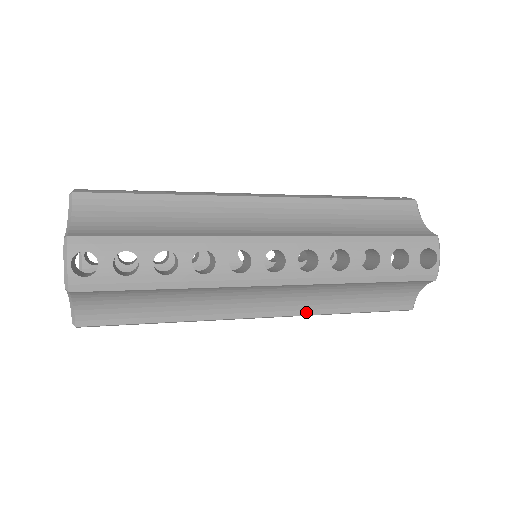
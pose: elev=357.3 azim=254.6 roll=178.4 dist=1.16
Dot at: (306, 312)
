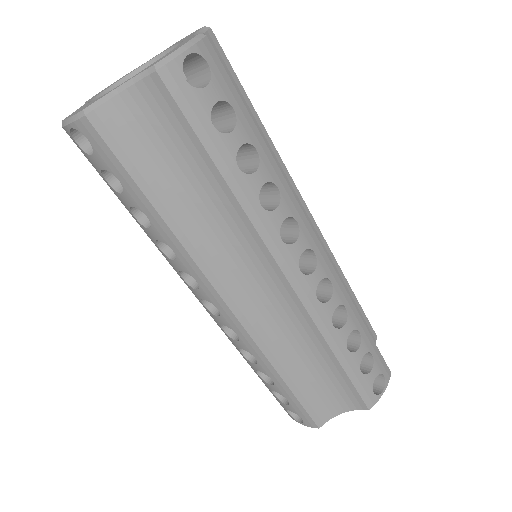
Dot at: (340, 282)
